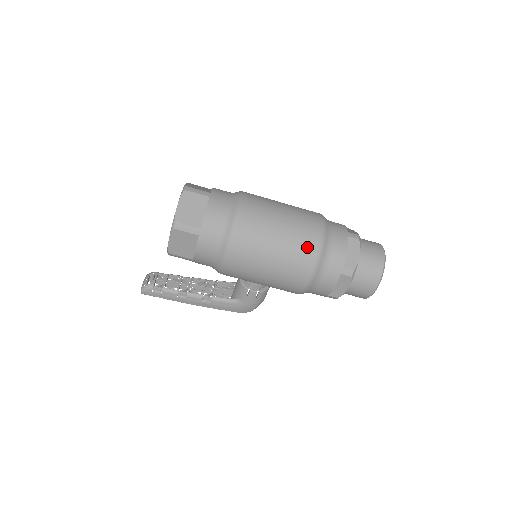
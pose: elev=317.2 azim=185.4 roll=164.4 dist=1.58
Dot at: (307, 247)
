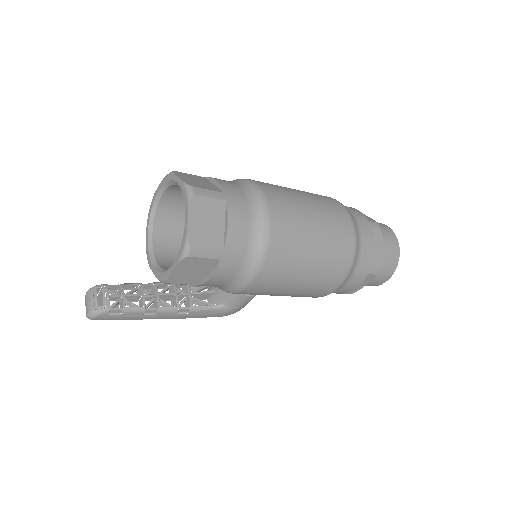
Dot at: (343, 252)
